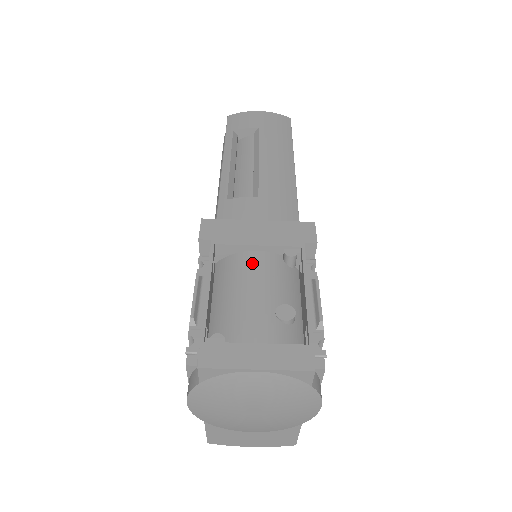
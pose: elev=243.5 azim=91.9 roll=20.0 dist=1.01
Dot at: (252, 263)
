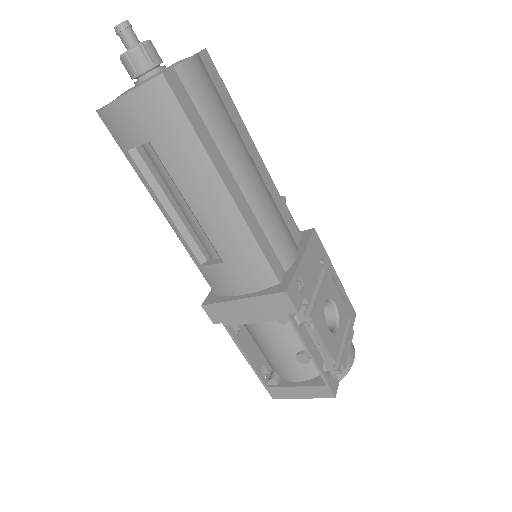
Dot at: (260, 329)
